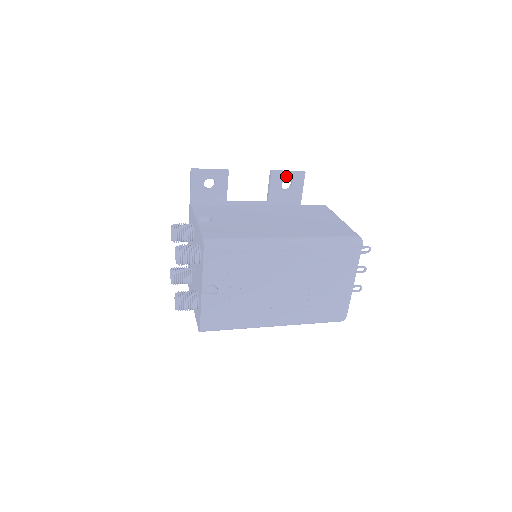
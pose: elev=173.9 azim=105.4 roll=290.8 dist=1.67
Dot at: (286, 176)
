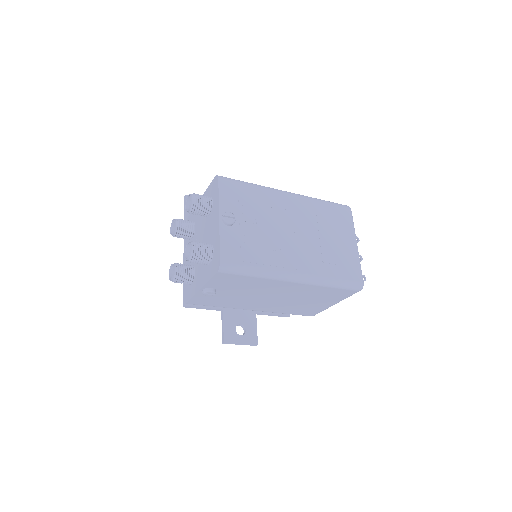
Dot at: occluded
